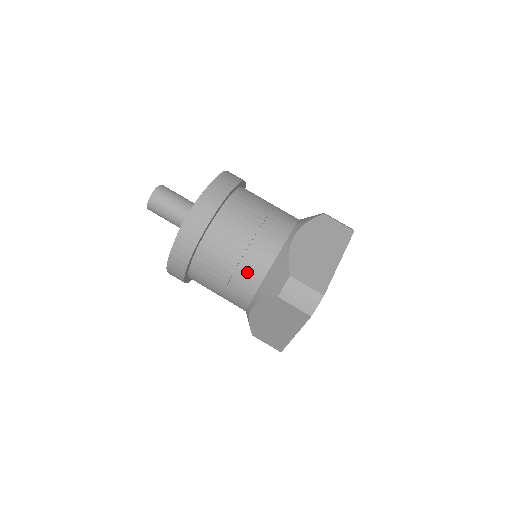
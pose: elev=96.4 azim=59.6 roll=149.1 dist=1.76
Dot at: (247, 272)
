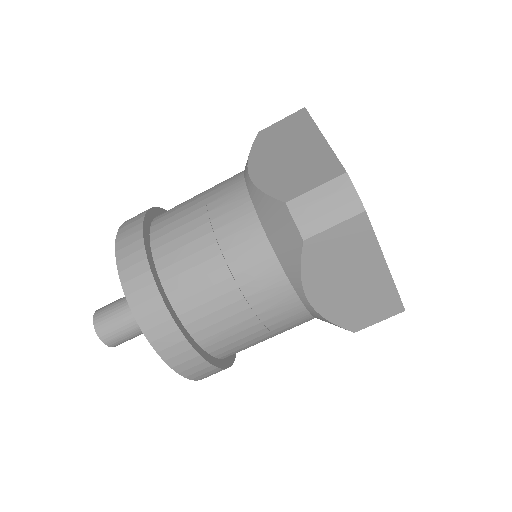
Dot at: (249, 267)
